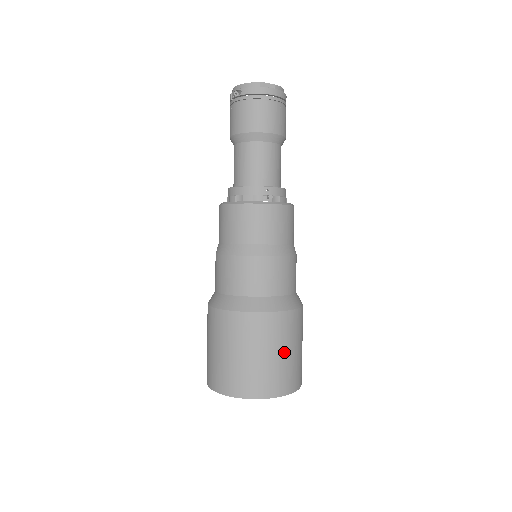
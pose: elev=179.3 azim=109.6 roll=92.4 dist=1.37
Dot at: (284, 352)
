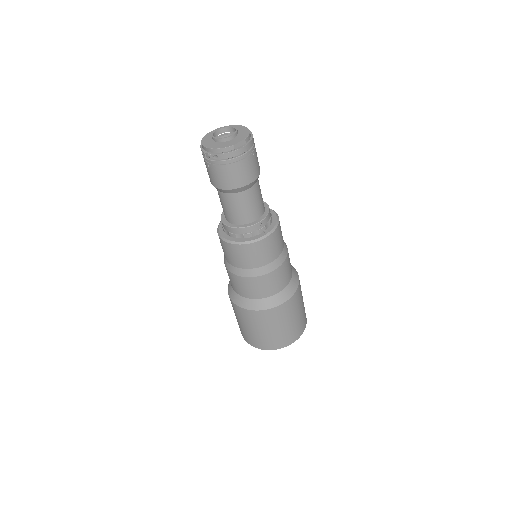
Dot at: (297, 315)
